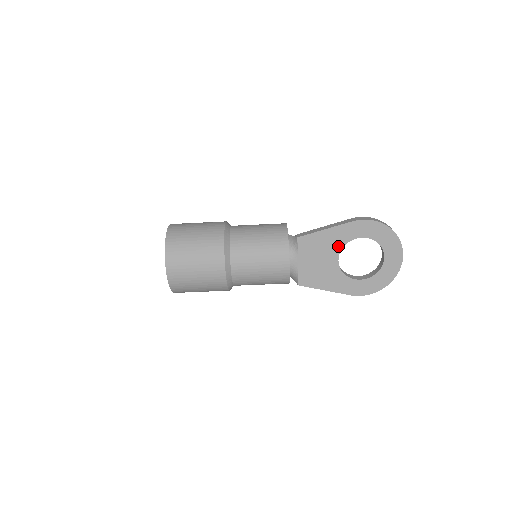
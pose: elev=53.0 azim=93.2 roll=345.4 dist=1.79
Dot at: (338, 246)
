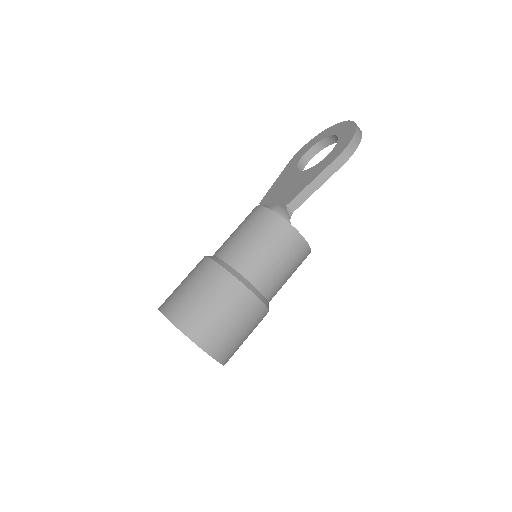
Dot at: (292, 172)
